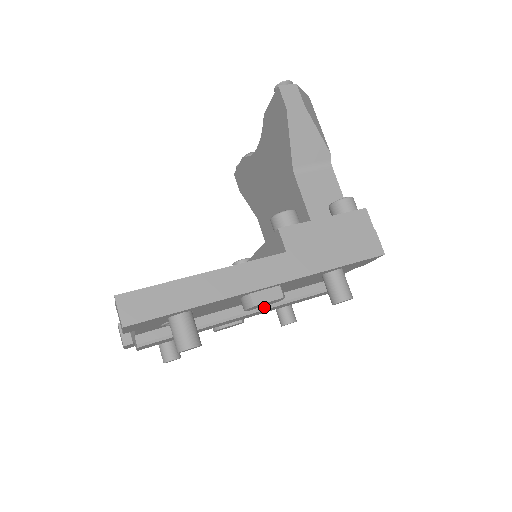
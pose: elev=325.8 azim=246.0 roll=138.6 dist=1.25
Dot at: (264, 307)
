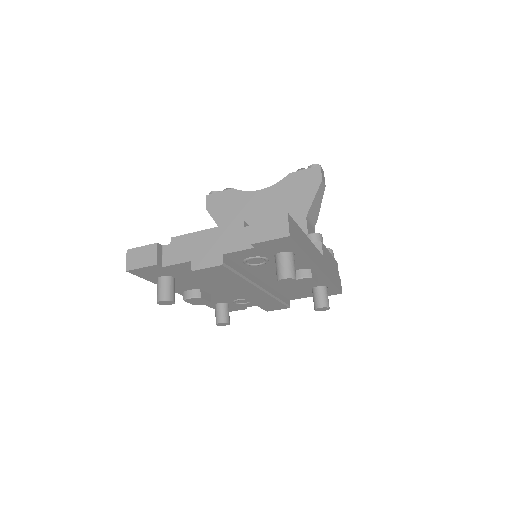
Dot at: (268, 291)
